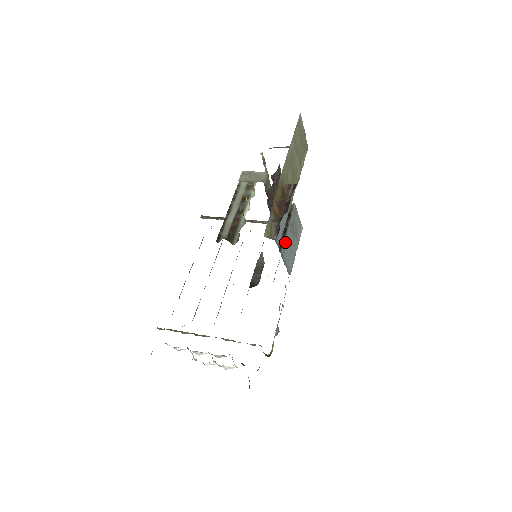
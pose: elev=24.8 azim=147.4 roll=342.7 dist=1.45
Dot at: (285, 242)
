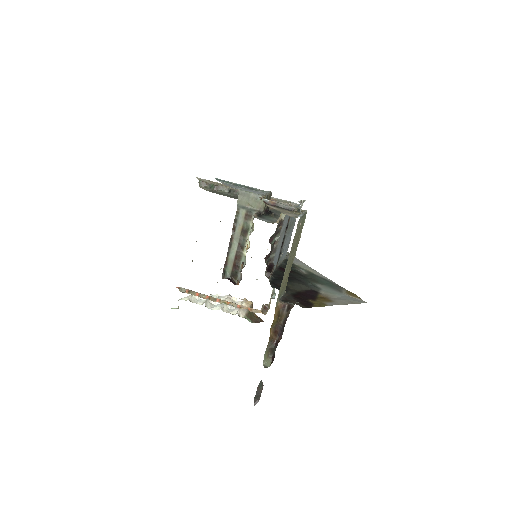
Dot at: (282, 254)
